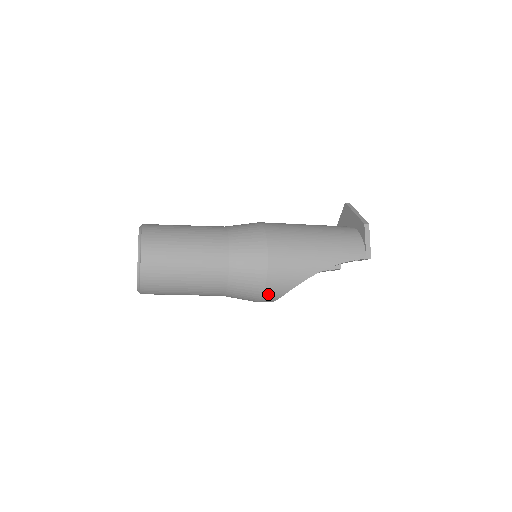
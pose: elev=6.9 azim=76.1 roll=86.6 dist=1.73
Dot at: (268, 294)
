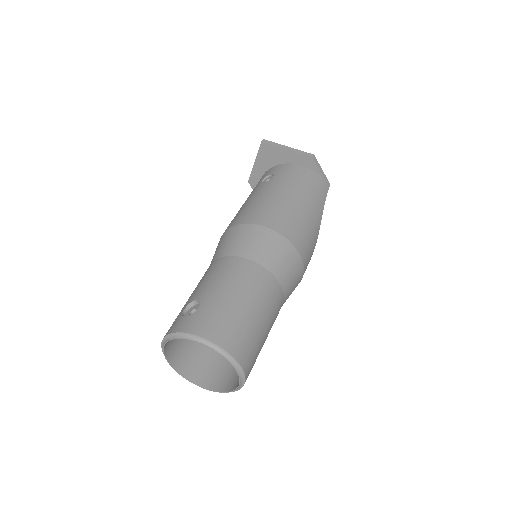
Dot at: occluded
